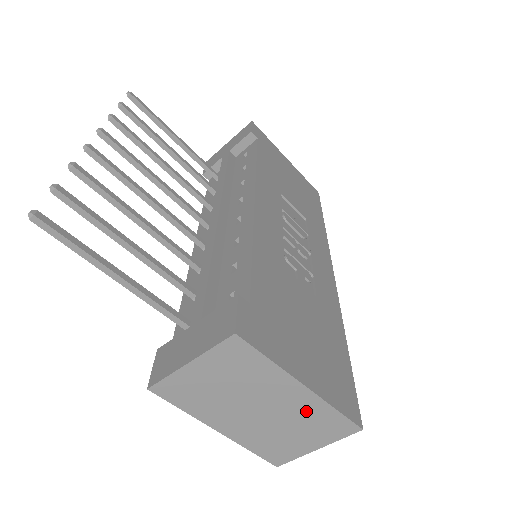
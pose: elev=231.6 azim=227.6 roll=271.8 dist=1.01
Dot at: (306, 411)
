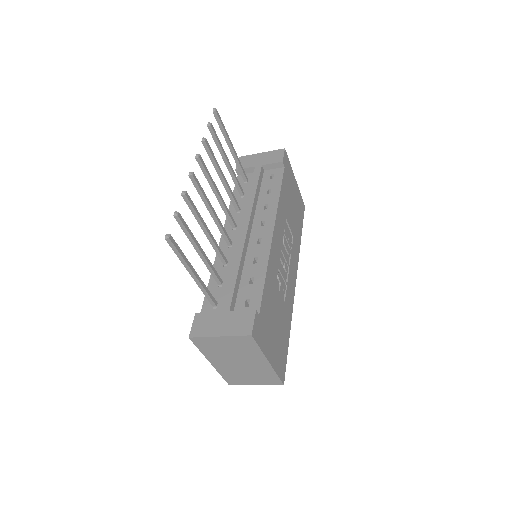
Dot at: (262, 370)
